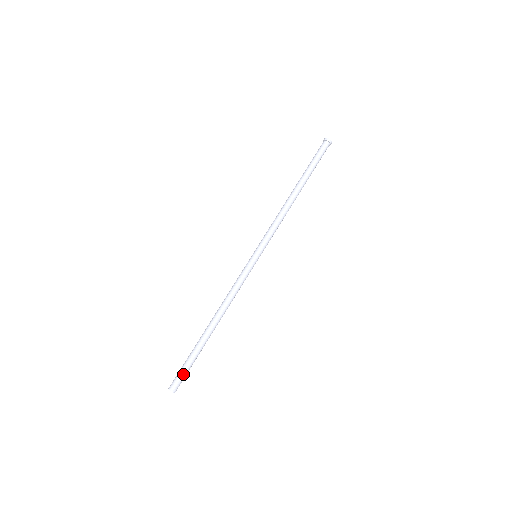
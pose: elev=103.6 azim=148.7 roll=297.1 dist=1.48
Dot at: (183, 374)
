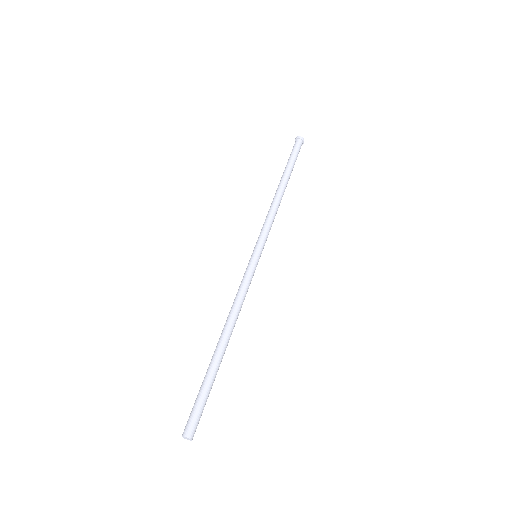
Dot at: (195, 409)
